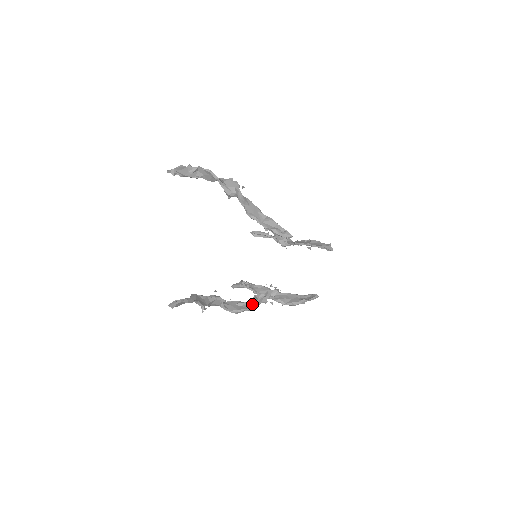
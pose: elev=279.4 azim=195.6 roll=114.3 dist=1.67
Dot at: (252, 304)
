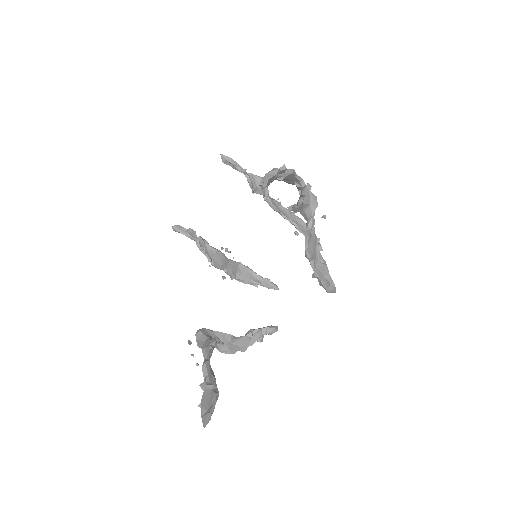
Dot at: (245, 343)
